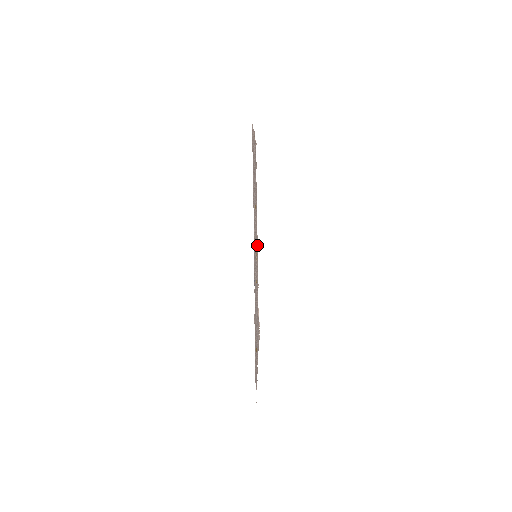
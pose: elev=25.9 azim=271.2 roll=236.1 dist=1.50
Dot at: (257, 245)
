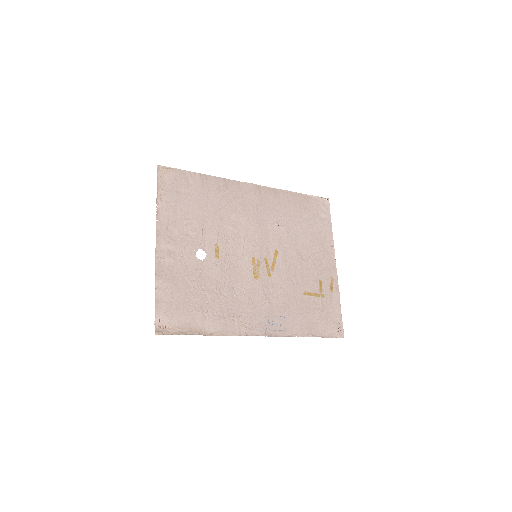
Dot at: (251, 190)
